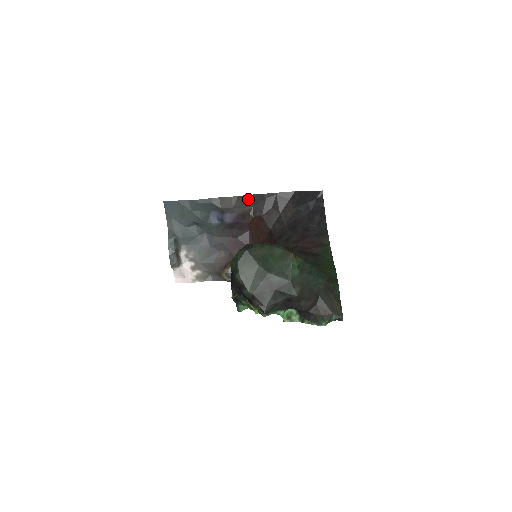
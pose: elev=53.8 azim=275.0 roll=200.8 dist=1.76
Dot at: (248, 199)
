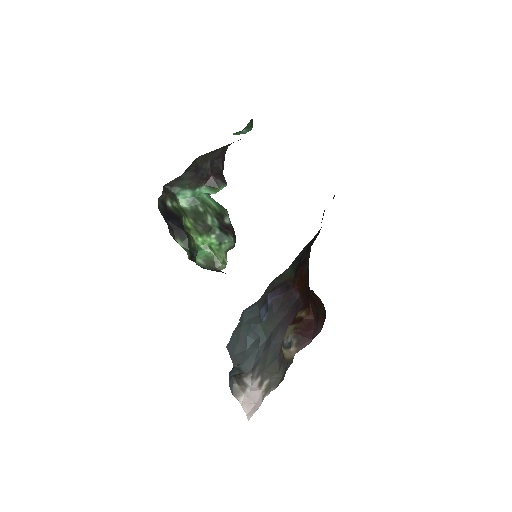
Dot at: (287, 273)
